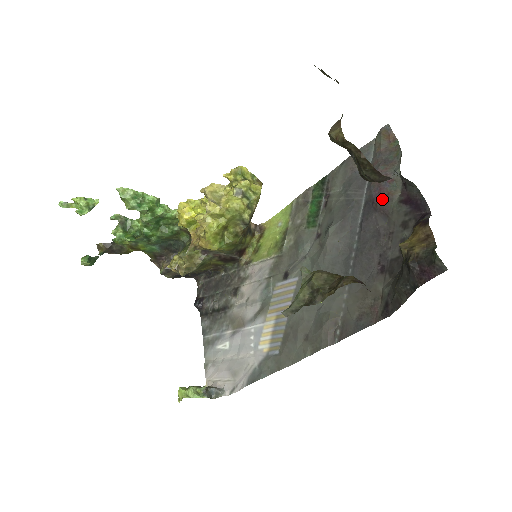
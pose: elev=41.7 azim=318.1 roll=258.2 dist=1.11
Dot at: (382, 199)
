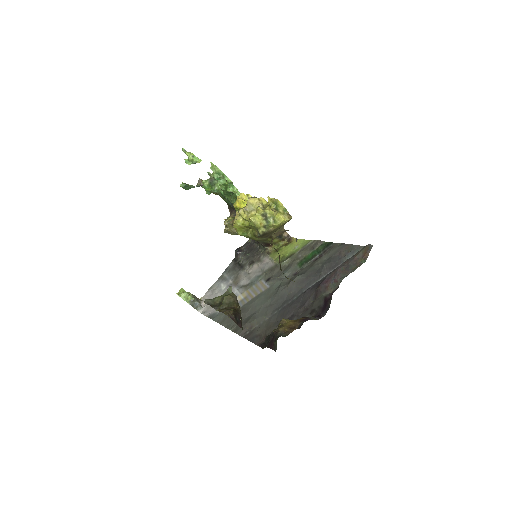
Dot at: (323, 287)
